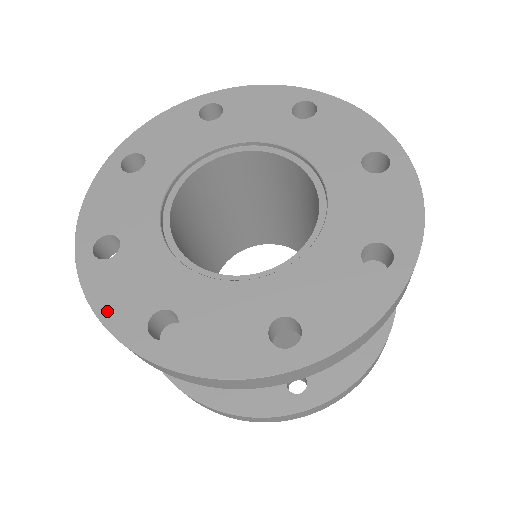
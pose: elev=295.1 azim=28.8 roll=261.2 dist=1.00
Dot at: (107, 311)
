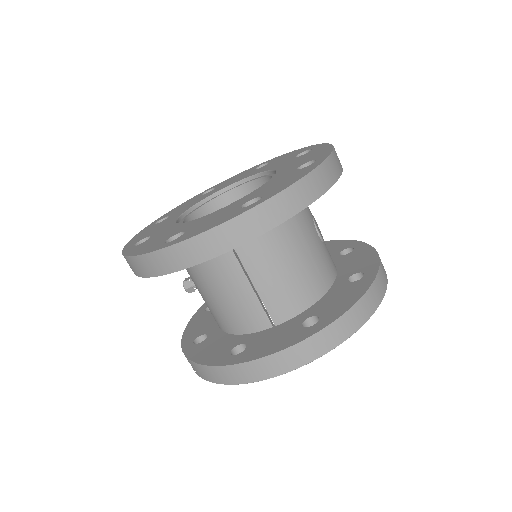
Dot at: (214, 225)
